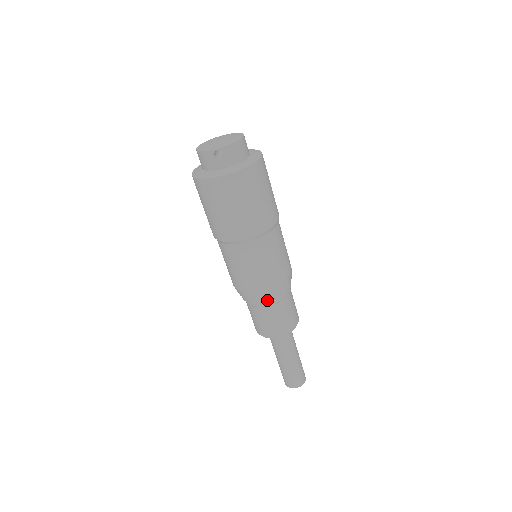
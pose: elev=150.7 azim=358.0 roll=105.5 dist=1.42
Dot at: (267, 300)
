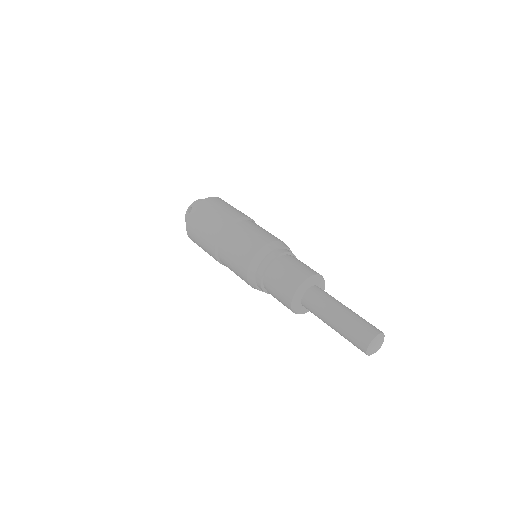
Dot at: (265, 264)
